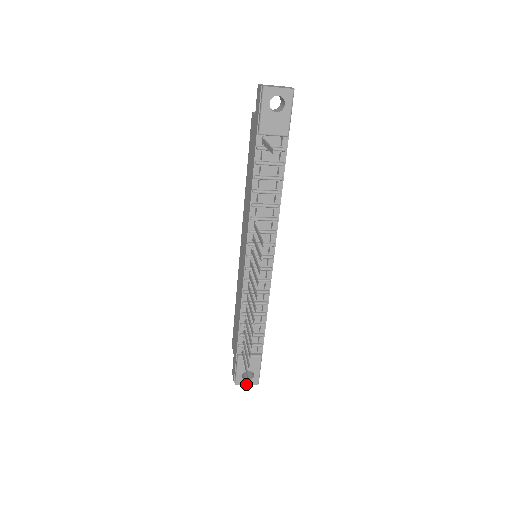
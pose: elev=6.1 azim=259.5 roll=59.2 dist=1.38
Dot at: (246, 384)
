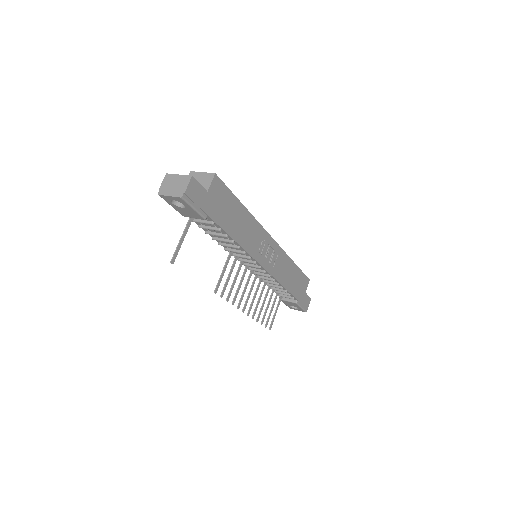
Dot at: occluded
